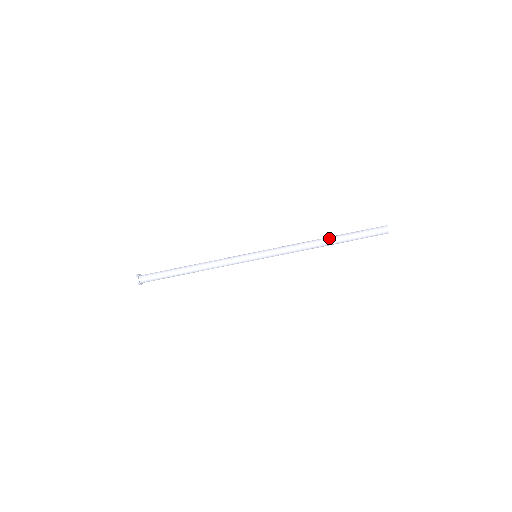
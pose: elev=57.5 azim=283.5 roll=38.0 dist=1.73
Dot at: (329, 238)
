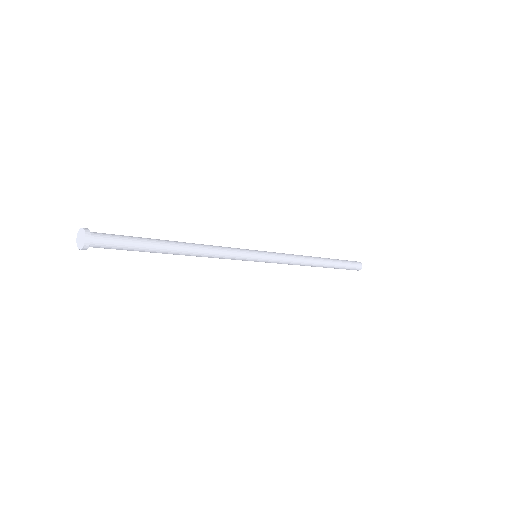
Dot at: (325, 264)
